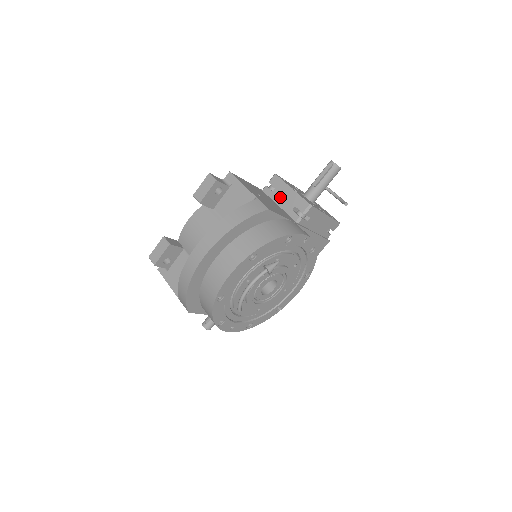
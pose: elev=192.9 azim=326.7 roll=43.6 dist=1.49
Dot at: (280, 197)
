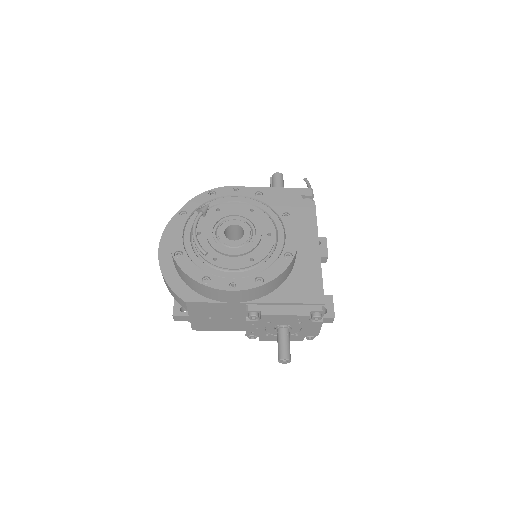
Dot at: occluded
